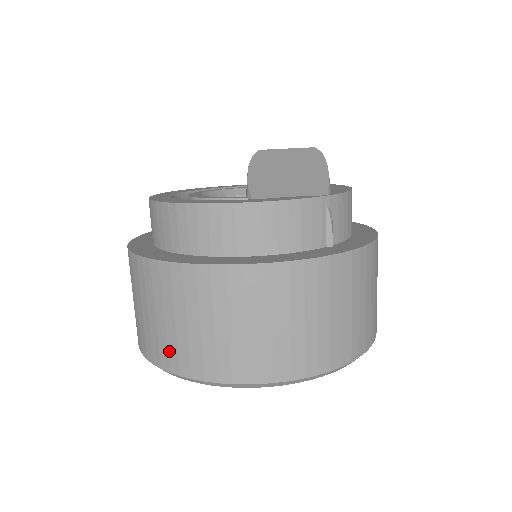
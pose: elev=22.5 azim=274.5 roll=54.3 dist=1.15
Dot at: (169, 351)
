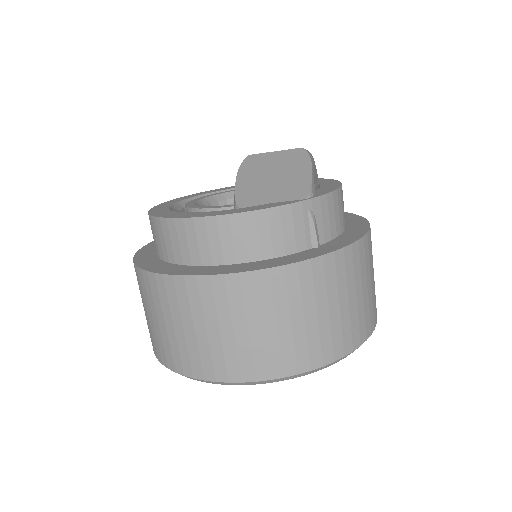
Dot at: (172, 353)
